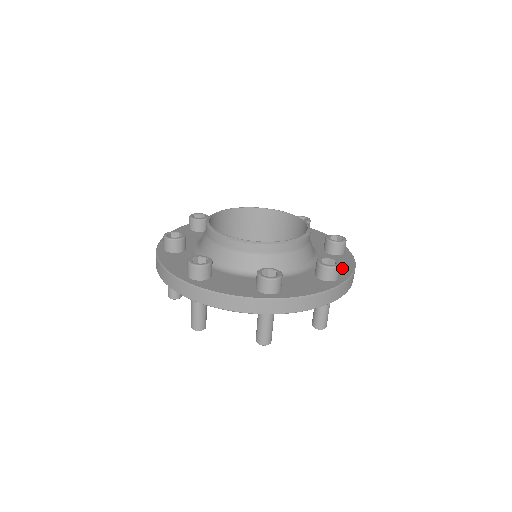
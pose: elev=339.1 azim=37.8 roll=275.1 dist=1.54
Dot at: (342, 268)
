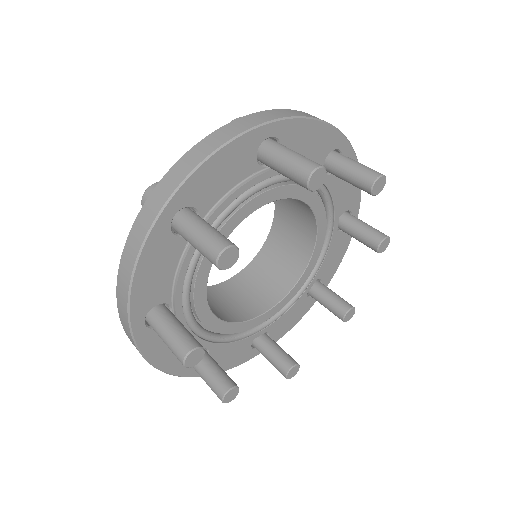
Dot at: occluded
